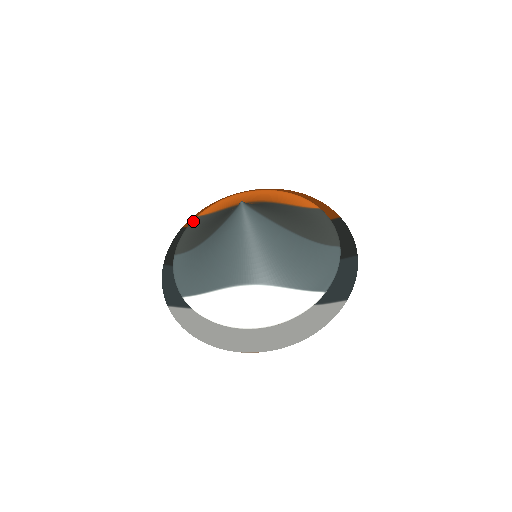
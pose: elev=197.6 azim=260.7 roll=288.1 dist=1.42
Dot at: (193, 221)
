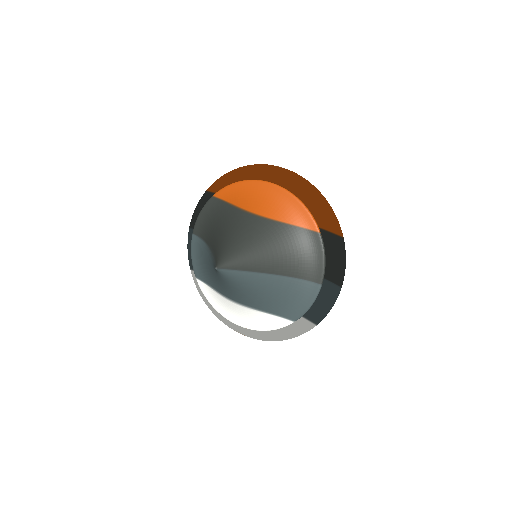
Dot at: (209, 201)
